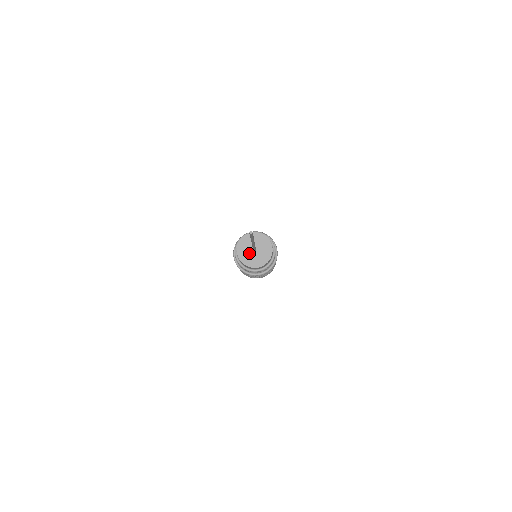
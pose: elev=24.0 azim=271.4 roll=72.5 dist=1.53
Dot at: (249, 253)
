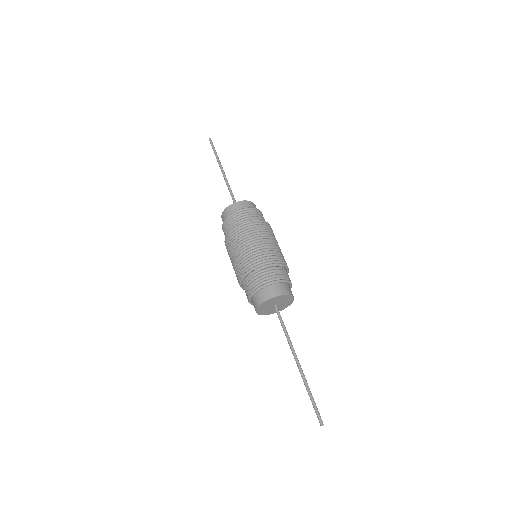
Dot at: occluded
